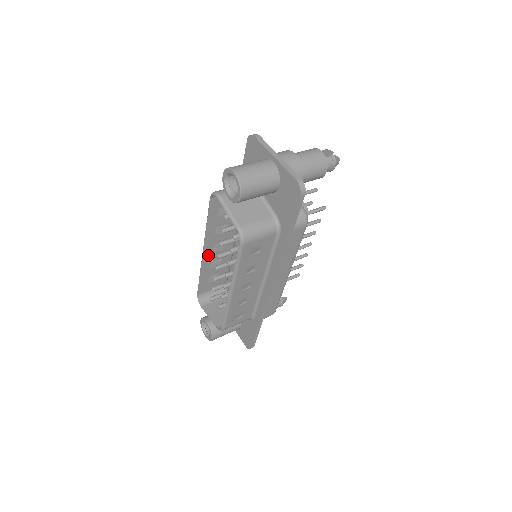
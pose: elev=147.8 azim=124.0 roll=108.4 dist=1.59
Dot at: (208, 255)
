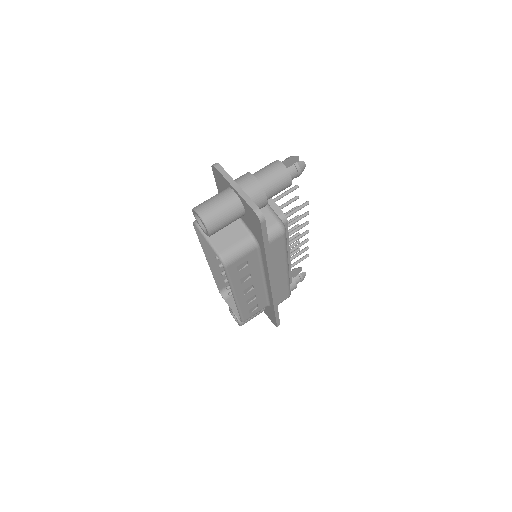
Dot at: (214, 262)
